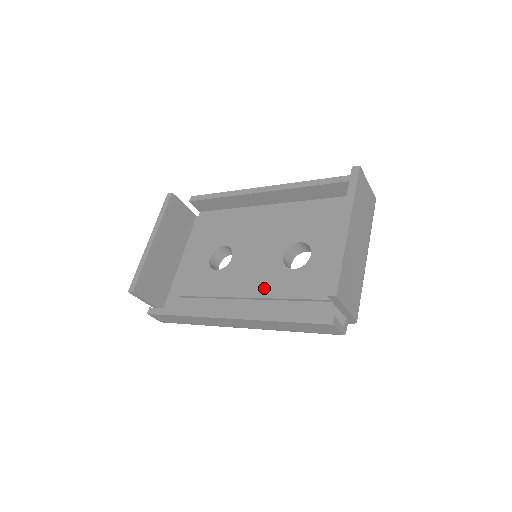
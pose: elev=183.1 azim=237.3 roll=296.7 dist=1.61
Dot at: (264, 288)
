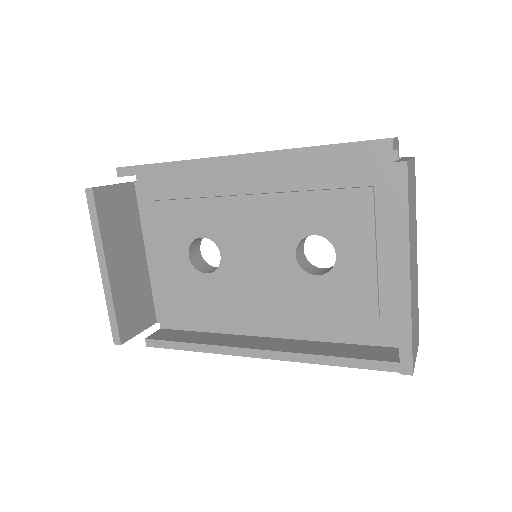
Dot at: (284, 301)
